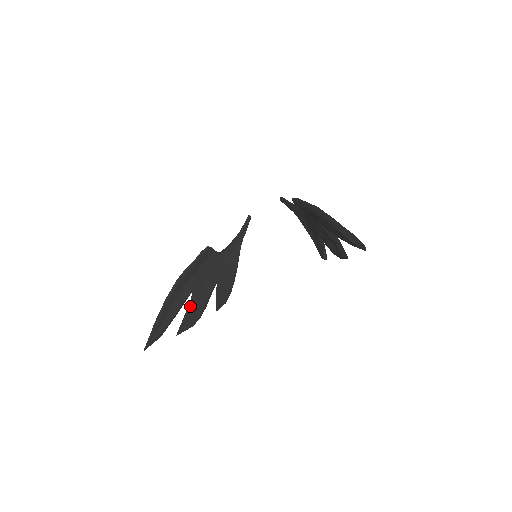
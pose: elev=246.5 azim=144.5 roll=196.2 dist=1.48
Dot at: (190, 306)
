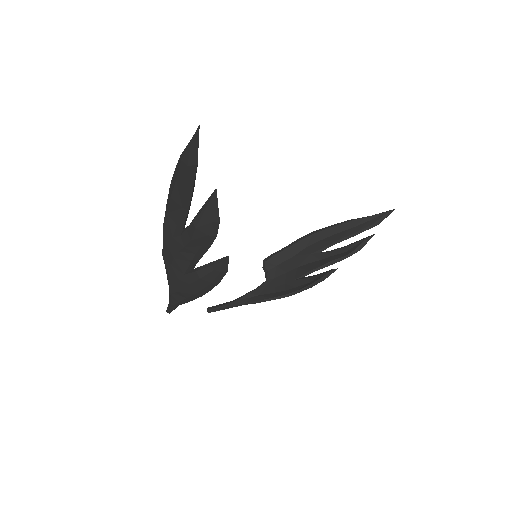
Dot at: occluded
